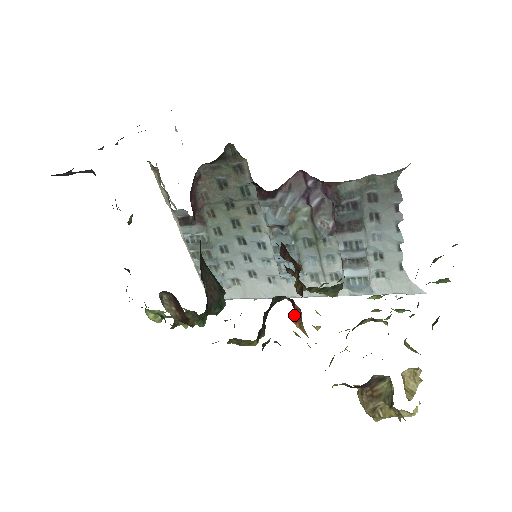
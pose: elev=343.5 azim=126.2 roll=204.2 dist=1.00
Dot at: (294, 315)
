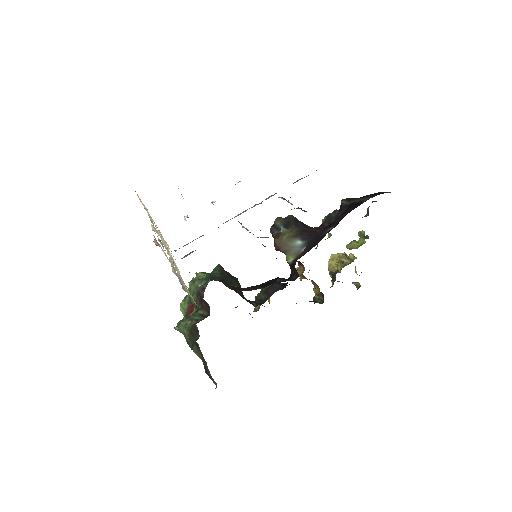
Dot at: occluded
